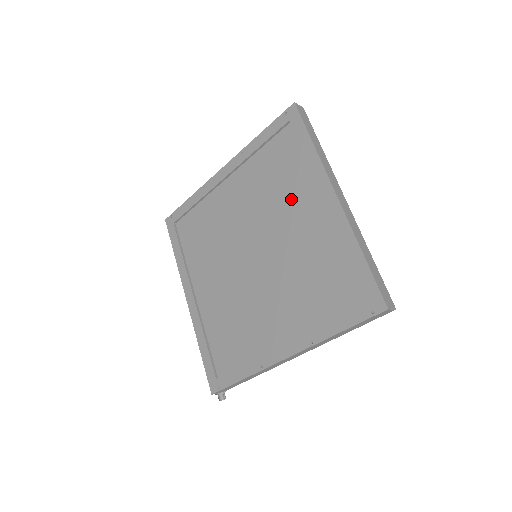
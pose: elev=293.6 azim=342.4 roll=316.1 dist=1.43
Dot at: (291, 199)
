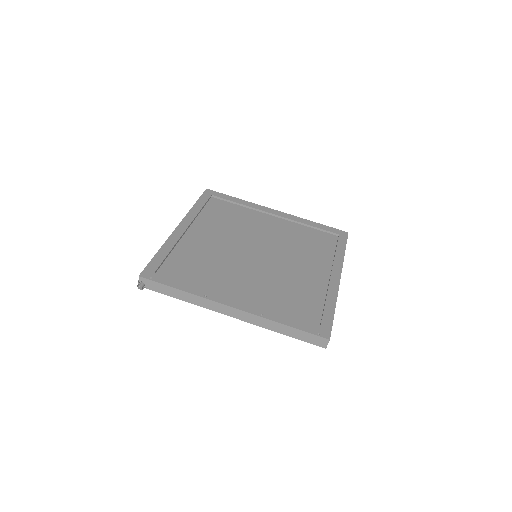
Dot at: (309, 257)
